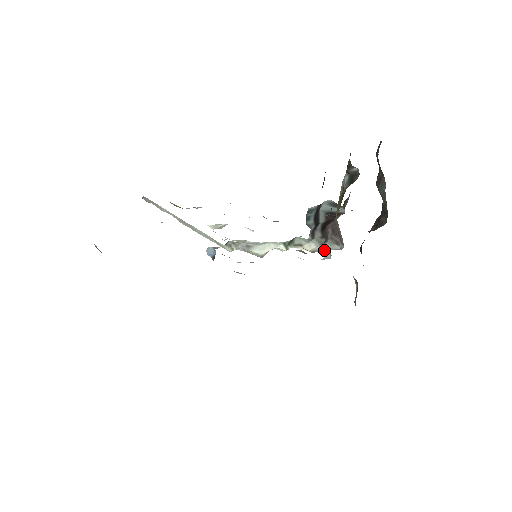
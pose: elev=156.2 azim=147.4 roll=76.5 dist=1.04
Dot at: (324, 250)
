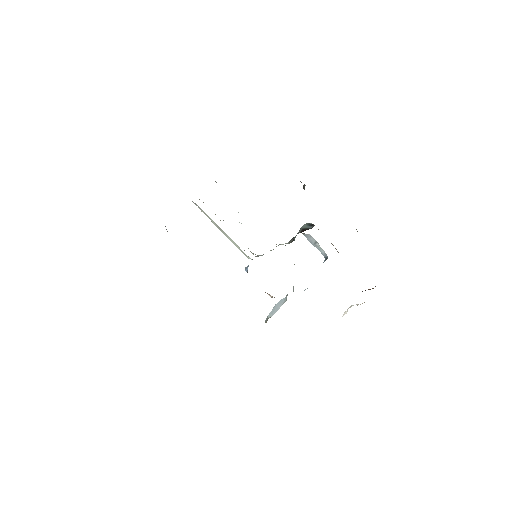
Dot at: occluded
